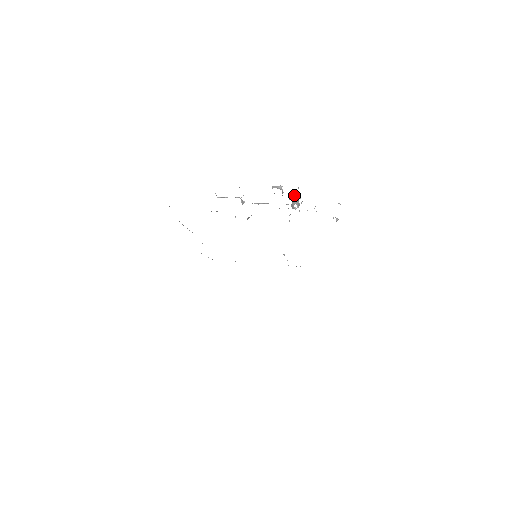
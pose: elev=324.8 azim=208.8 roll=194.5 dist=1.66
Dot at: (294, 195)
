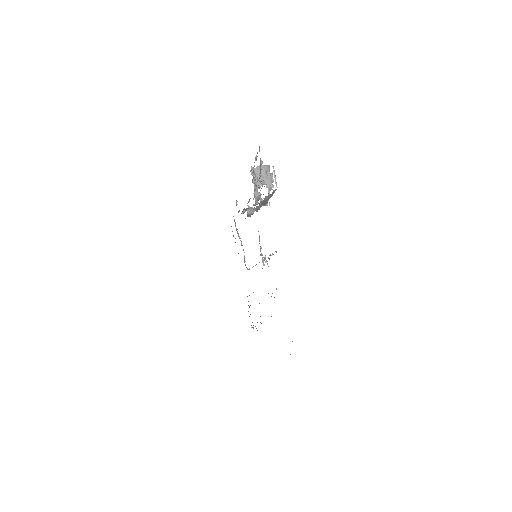
Dot at: occluded
